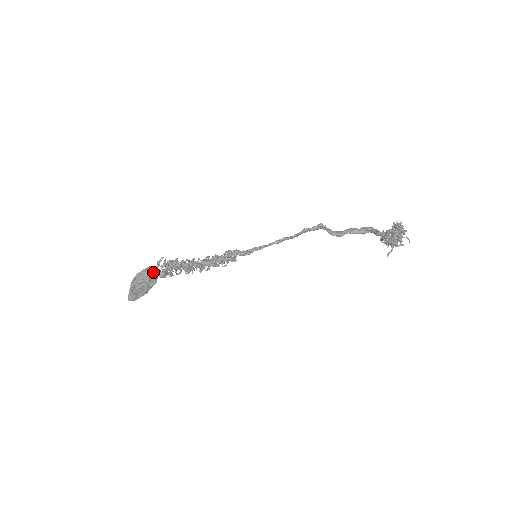
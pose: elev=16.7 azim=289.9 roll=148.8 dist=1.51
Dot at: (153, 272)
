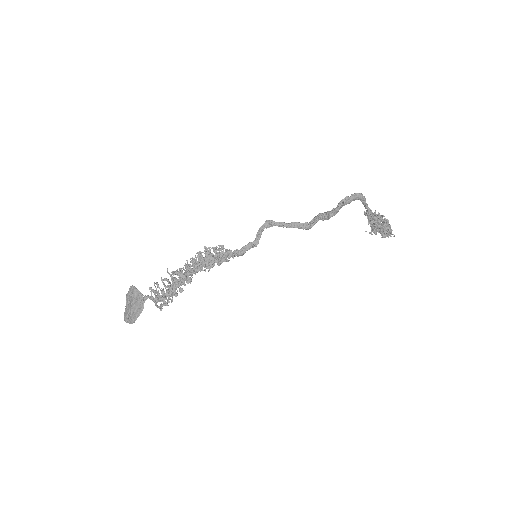
Dot at: (137, 296)
